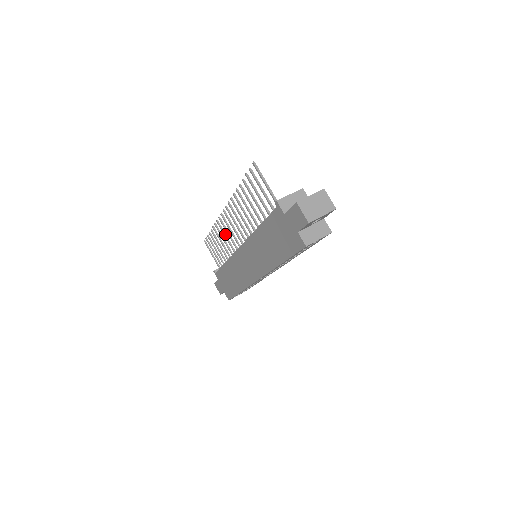
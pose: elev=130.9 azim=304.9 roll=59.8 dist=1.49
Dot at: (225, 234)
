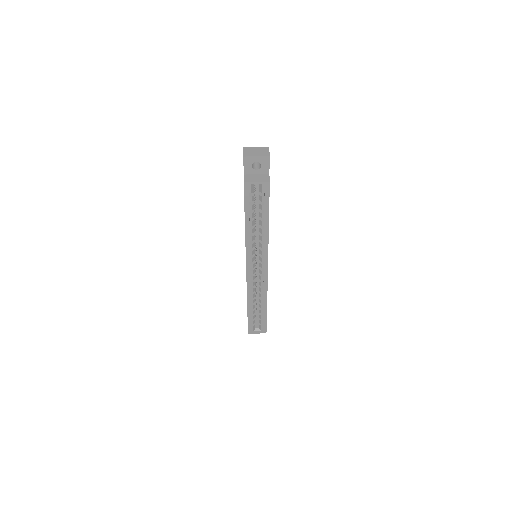
Dot at: occluded
